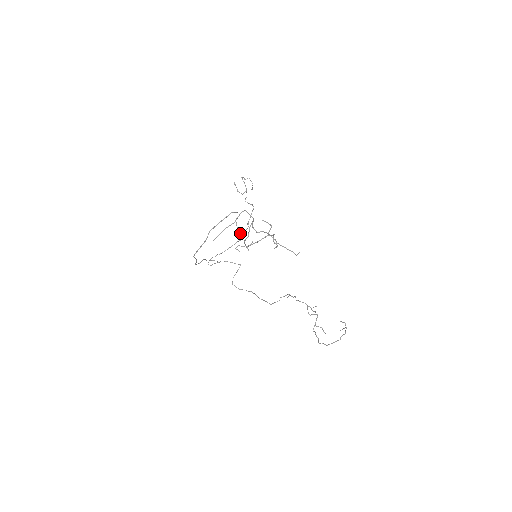
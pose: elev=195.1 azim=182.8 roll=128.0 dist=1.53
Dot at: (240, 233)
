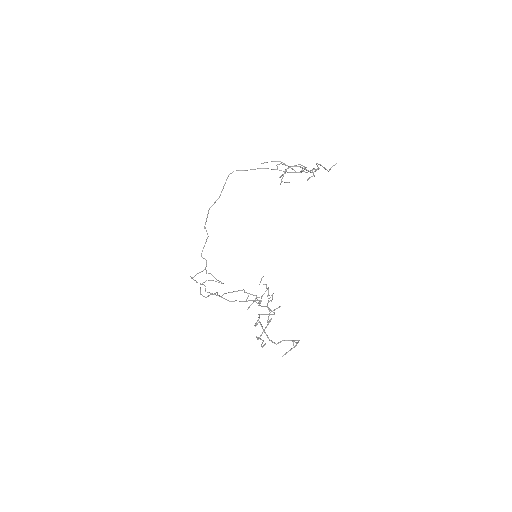
Dot at: occluded
